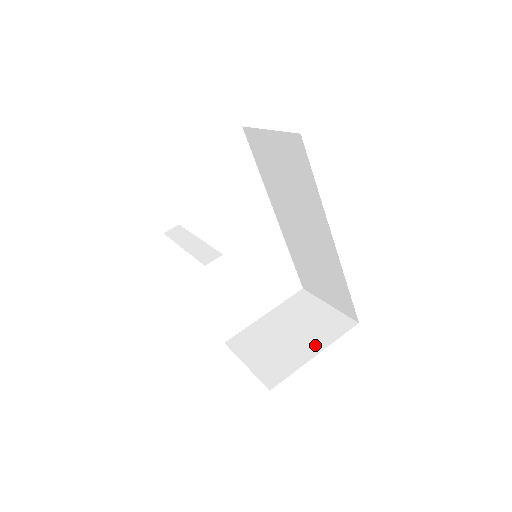
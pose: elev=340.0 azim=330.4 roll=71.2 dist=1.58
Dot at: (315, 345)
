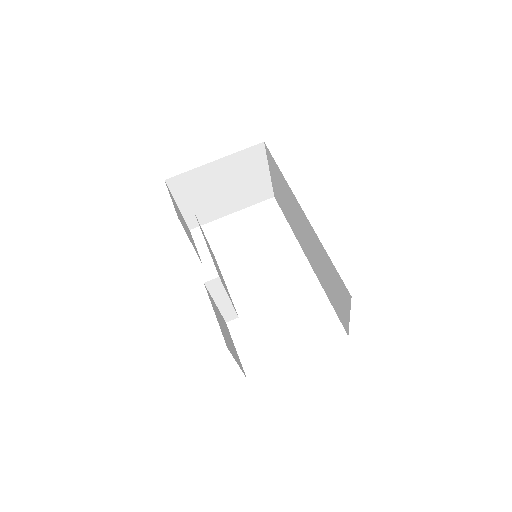
Dot at: occluded
